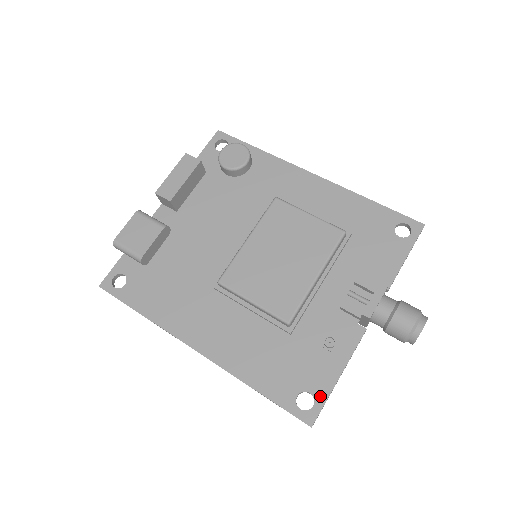
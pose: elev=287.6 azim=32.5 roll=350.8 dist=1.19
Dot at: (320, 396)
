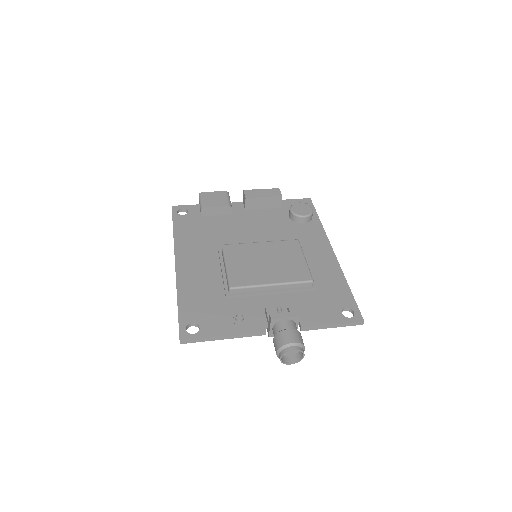
Dot at: (202, 333)
